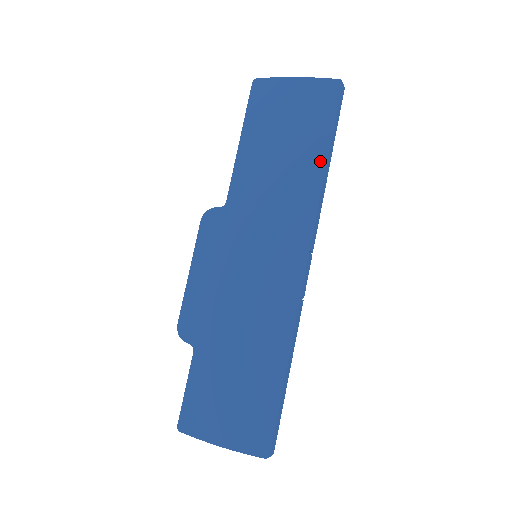
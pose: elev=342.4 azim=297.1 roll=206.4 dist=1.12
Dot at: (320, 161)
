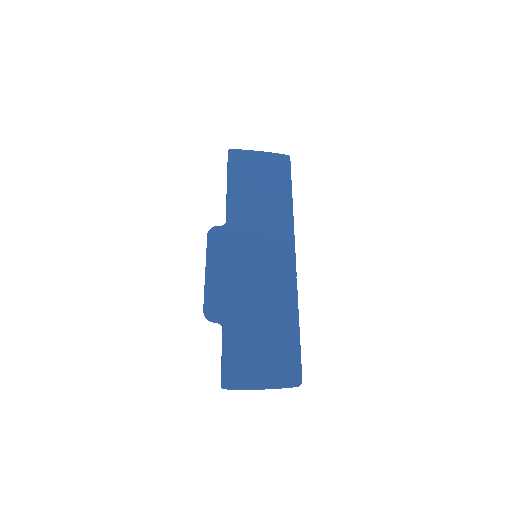
Dot at: (288, 198)
